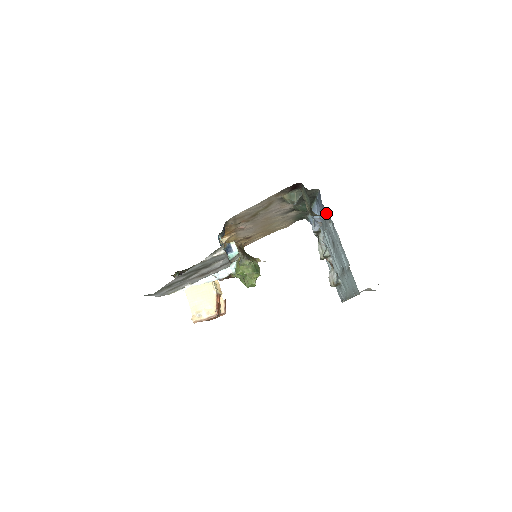
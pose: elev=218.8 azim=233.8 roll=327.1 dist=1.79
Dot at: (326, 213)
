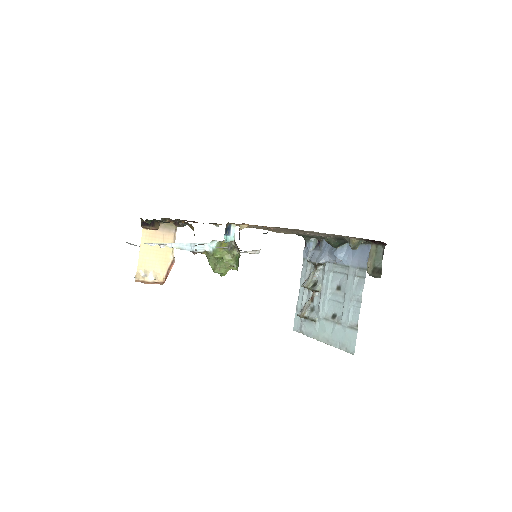
Dot at: (361, 267)
